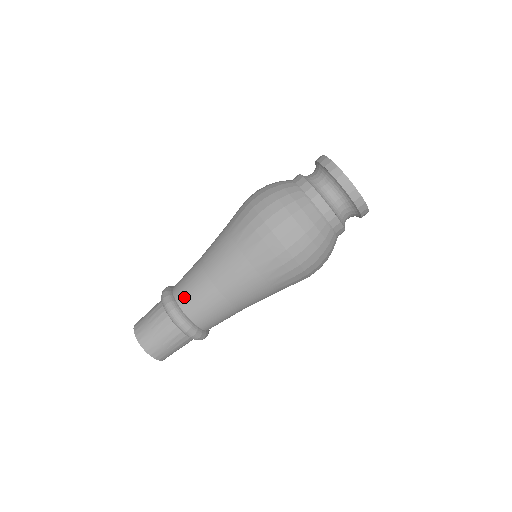
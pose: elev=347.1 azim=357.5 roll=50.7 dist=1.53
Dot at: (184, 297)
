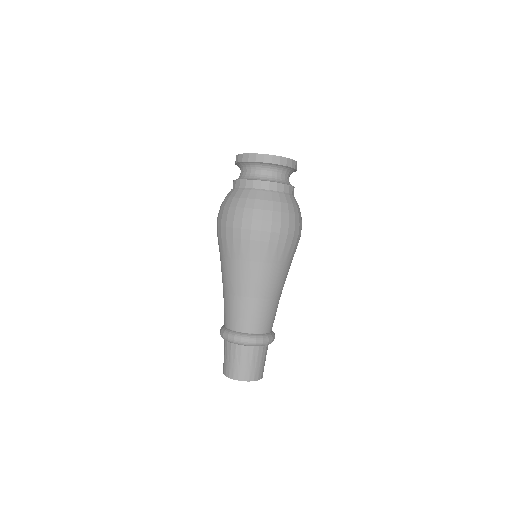
Dot at: (254, 326)
